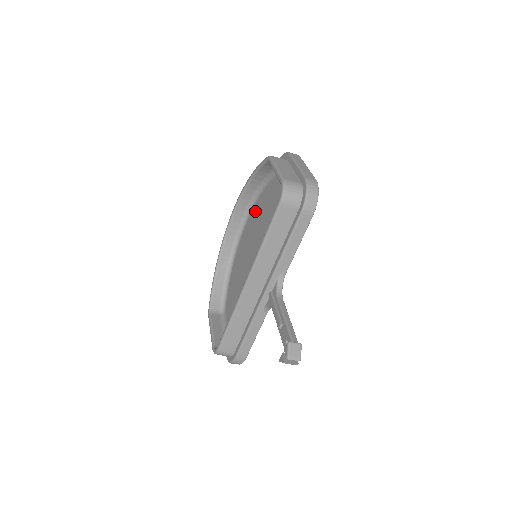
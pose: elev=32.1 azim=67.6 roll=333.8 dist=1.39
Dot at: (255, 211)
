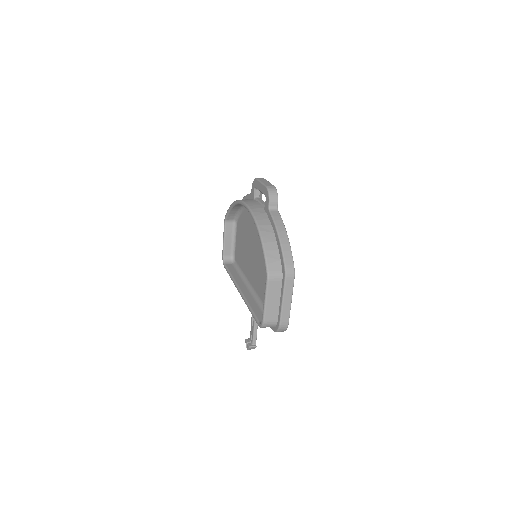
Dot at: occluded
